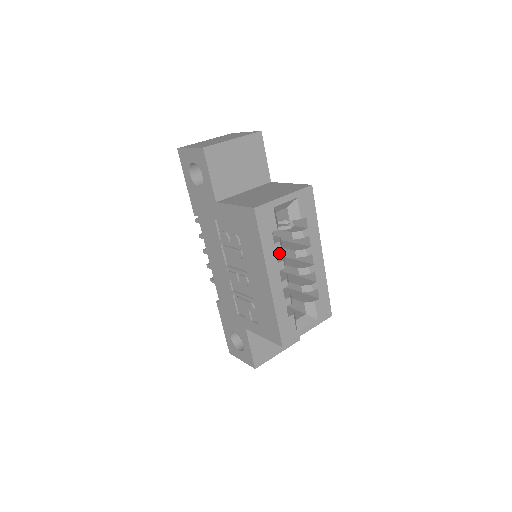
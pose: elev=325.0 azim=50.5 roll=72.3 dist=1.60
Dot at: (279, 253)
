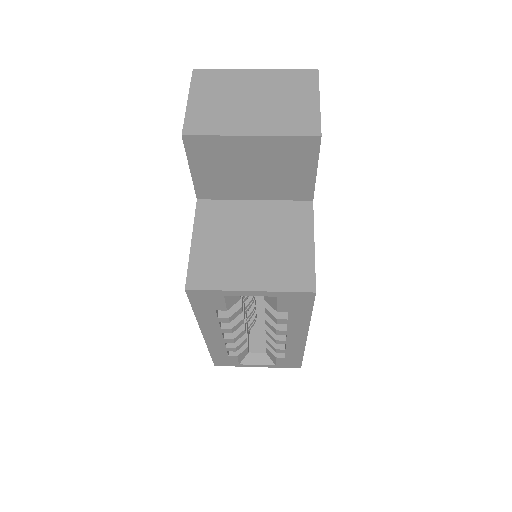
Dot at: occluded
